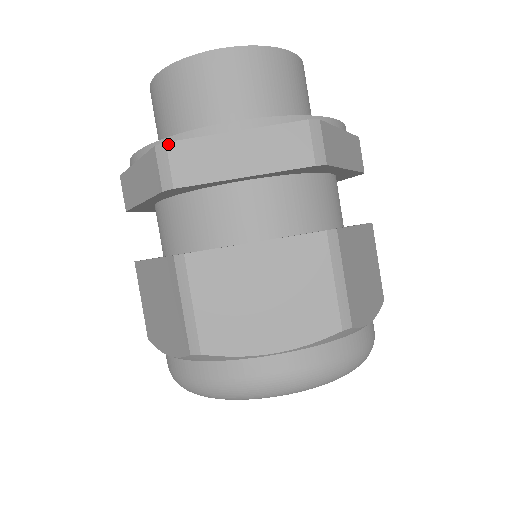
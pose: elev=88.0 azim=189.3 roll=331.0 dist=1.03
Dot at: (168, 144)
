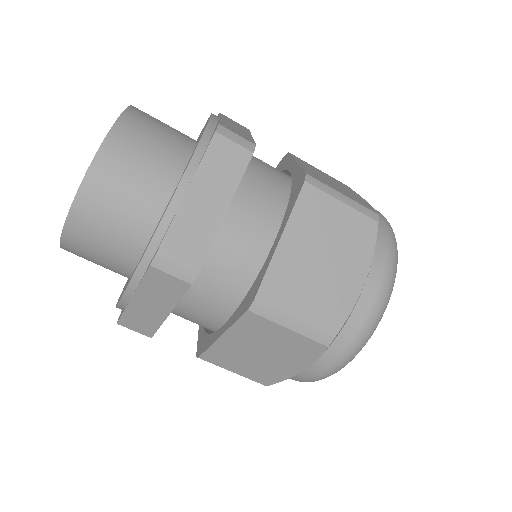
Dot at: (119, 324)
